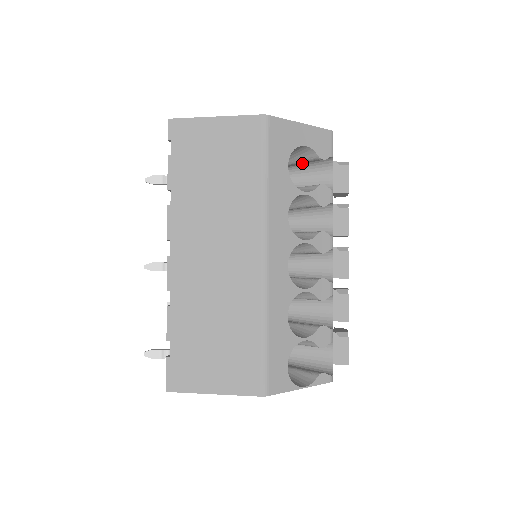
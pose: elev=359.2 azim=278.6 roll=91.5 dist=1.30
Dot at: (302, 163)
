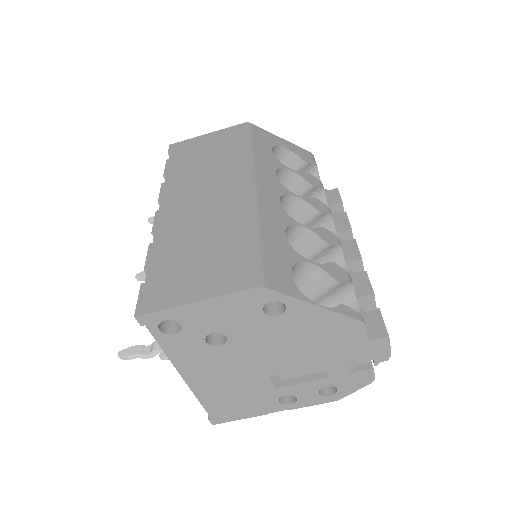
Dot at: occluded
